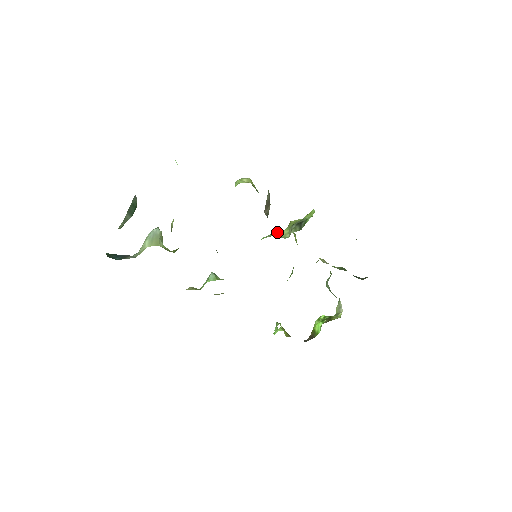
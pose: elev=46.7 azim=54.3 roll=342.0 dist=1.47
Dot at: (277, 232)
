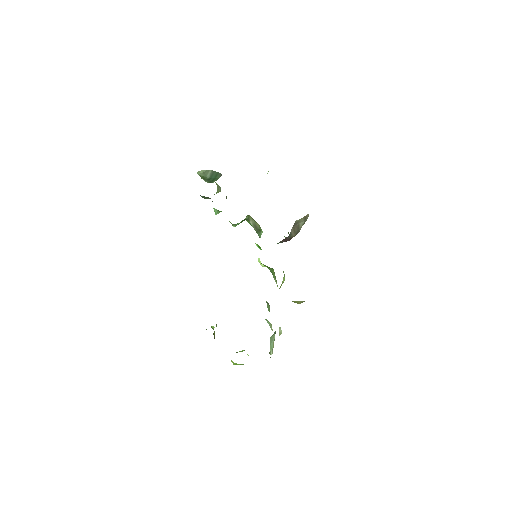
Dot at: occluded
